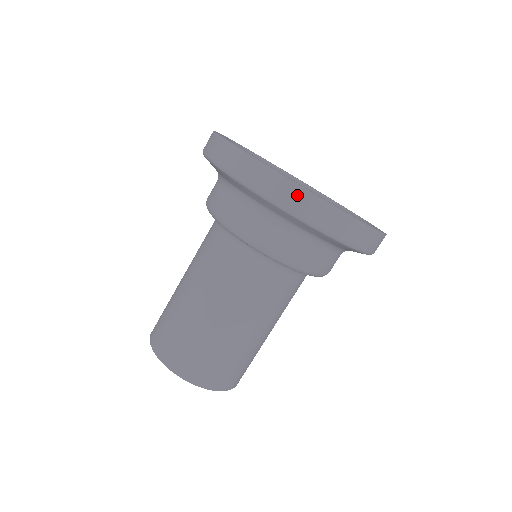
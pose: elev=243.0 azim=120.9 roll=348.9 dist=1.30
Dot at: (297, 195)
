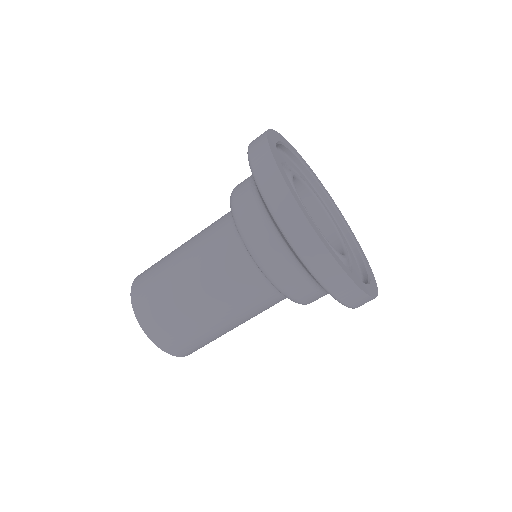
Dot at: (337, 276)
